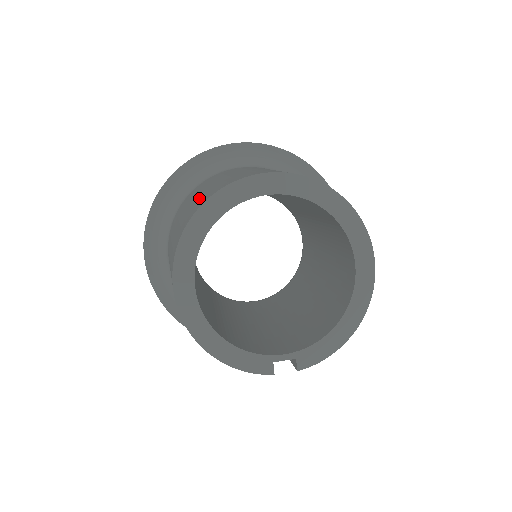
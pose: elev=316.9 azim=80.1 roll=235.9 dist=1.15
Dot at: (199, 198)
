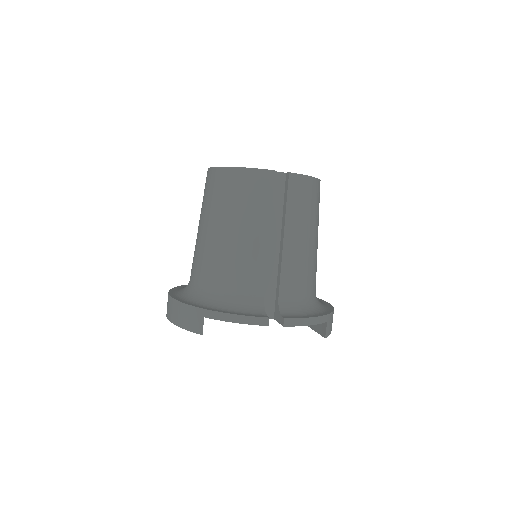
Dot at: occluded
